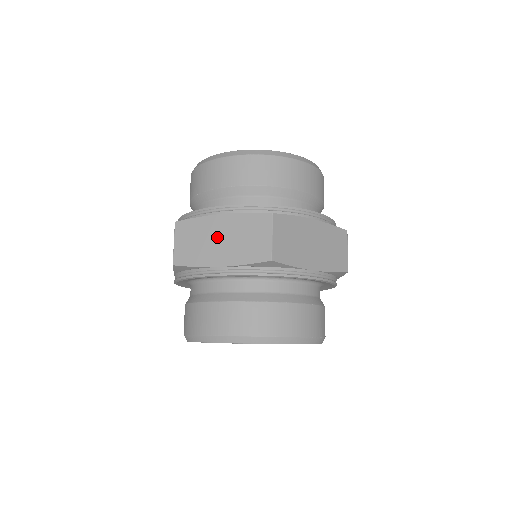
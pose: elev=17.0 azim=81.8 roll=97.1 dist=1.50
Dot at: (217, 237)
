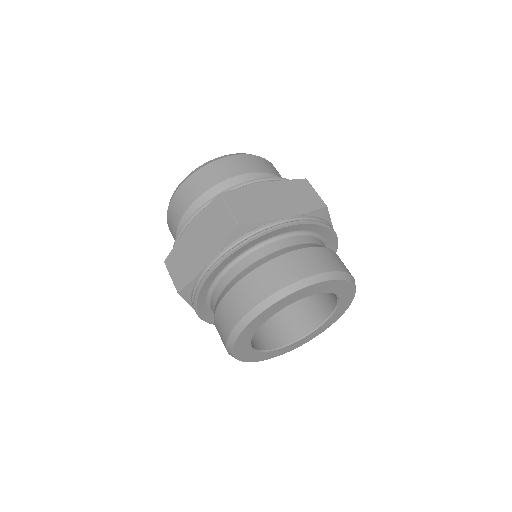
Dot at: (270, 198)
